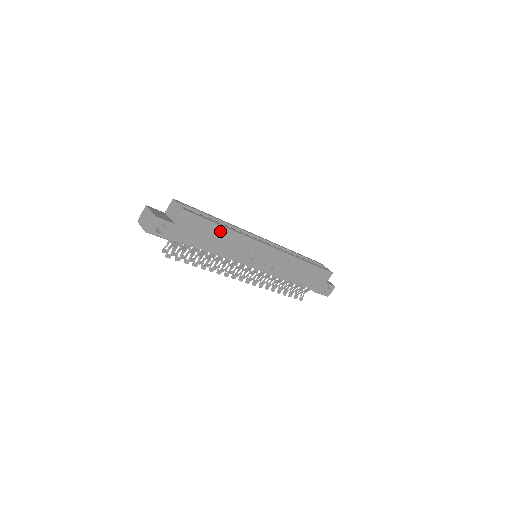
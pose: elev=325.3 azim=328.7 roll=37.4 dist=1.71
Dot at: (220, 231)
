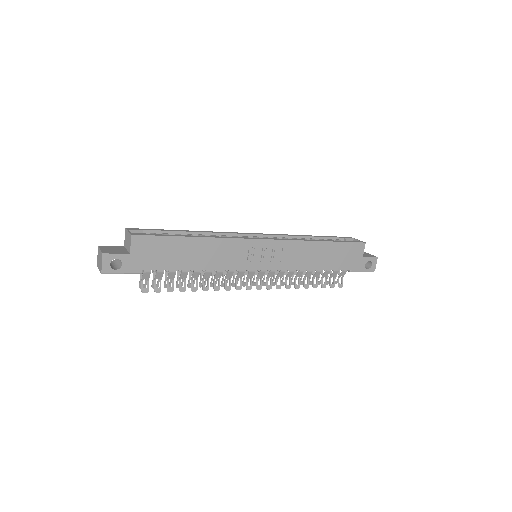
Dot at: (190, 243)
